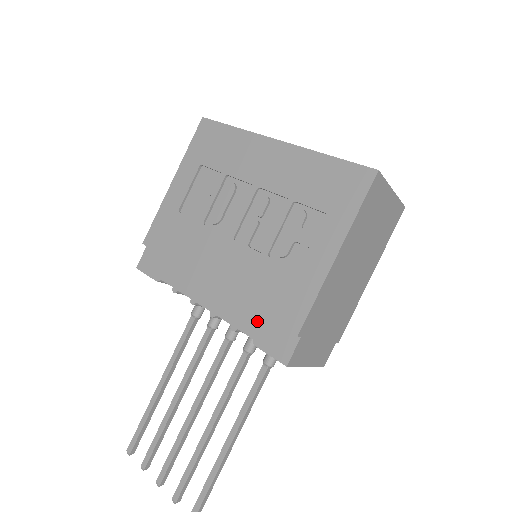
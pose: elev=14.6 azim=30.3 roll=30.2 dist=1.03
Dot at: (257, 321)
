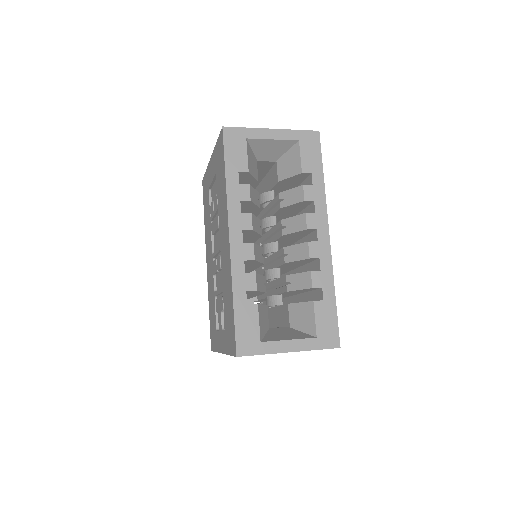
Dot at: occluded
